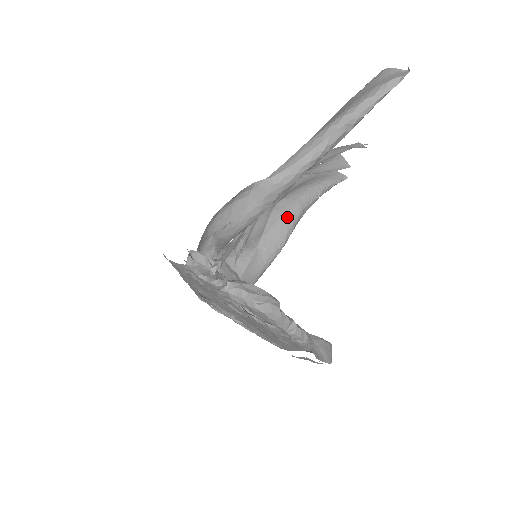
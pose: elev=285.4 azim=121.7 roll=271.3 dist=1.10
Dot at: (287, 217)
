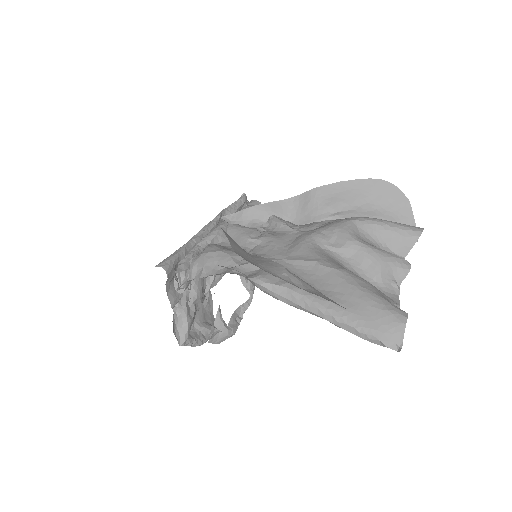
Dot at: occluded
